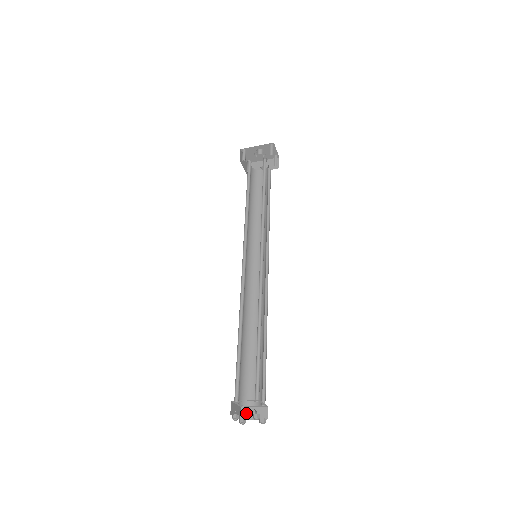
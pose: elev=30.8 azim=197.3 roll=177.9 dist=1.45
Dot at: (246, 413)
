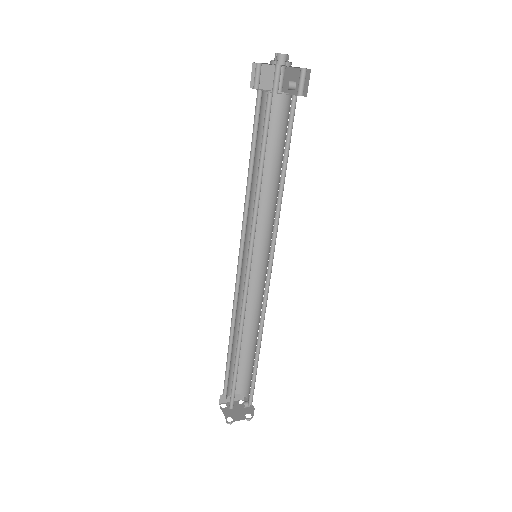
Dot at: (246, 398)
